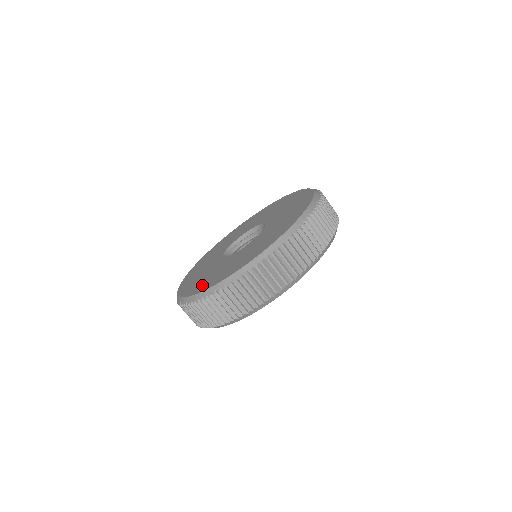
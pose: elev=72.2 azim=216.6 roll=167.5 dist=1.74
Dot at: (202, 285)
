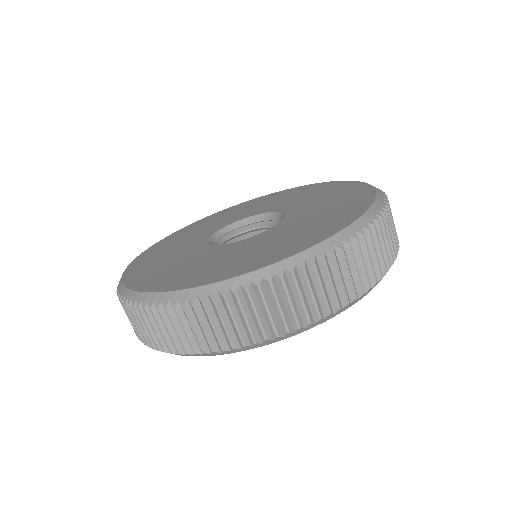
Dot at: (253, 261)
